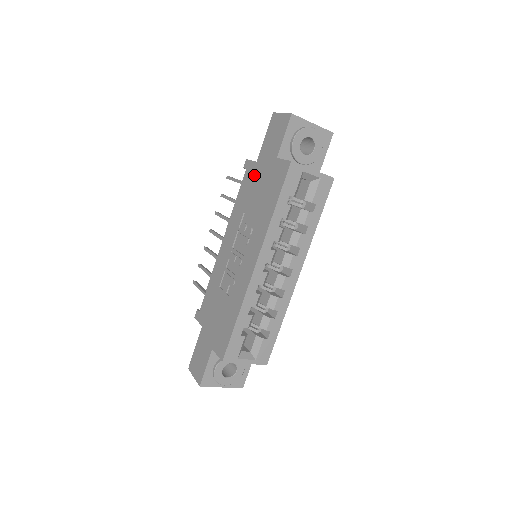
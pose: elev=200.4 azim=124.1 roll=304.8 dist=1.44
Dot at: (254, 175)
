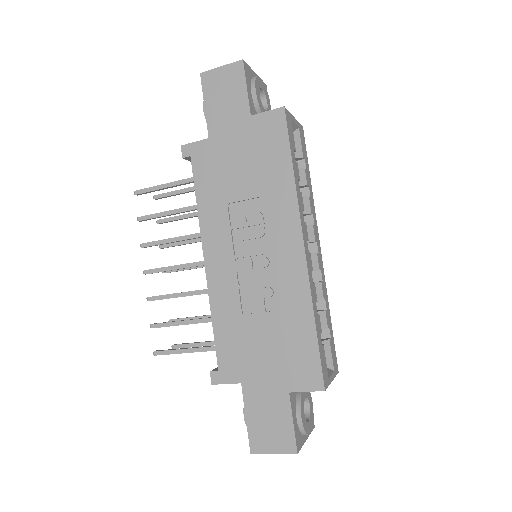
Dot at: (216, 154)
